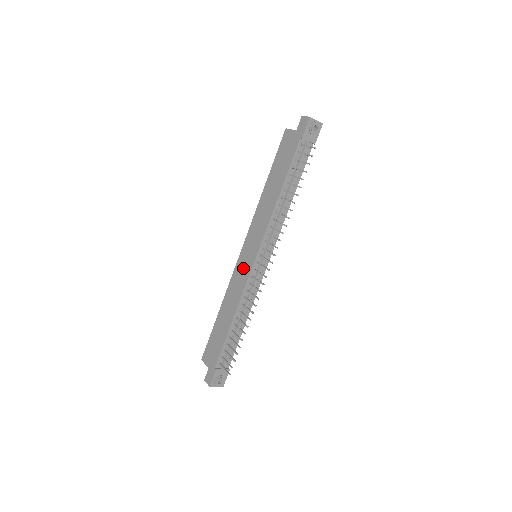
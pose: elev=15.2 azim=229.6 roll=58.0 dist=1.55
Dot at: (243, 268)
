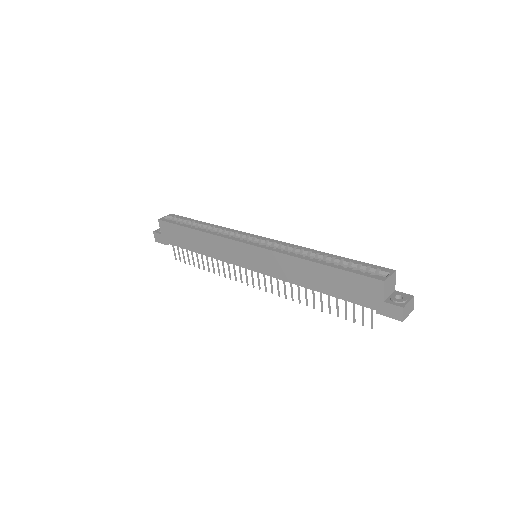
Dot at: (237, 254)
